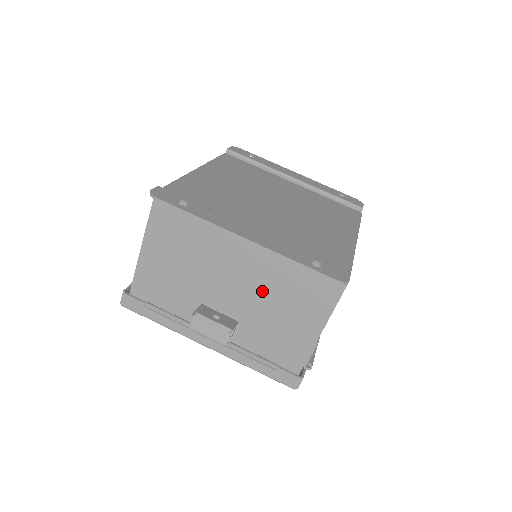
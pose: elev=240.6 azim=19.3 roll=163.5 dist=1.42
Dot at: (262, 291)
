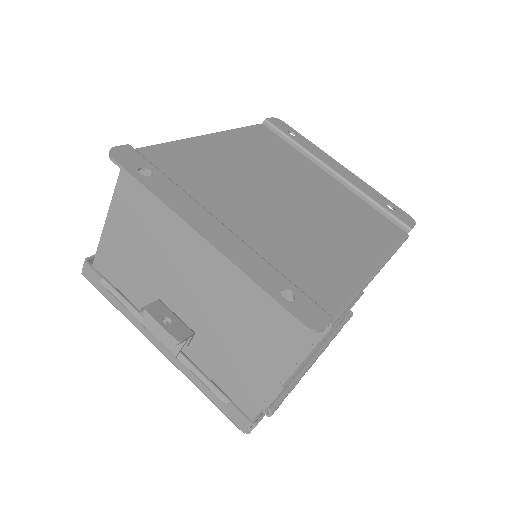
Dot at: (225, 306)
